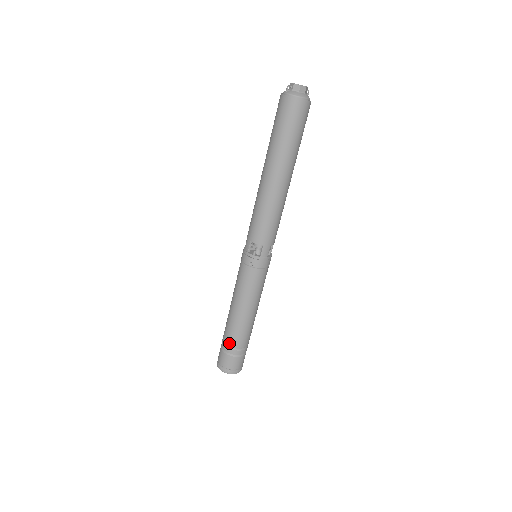
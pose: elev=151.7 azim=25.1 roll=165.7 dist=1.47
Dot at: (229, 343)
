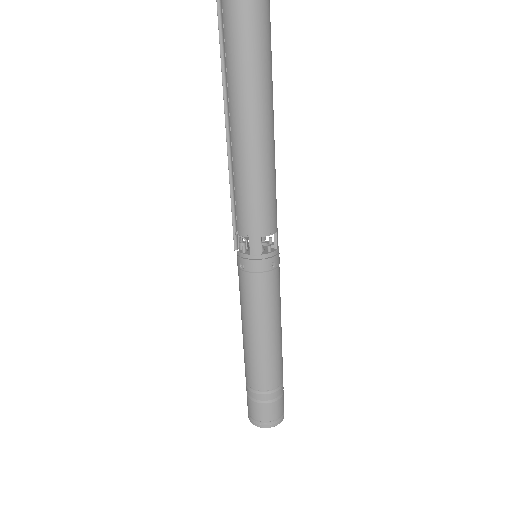
Dot at: (274, 386)
